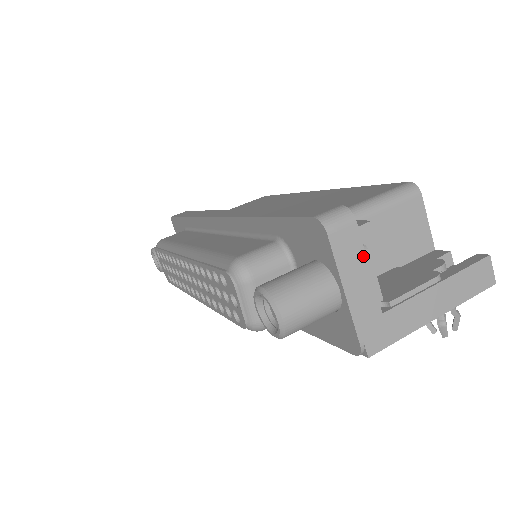
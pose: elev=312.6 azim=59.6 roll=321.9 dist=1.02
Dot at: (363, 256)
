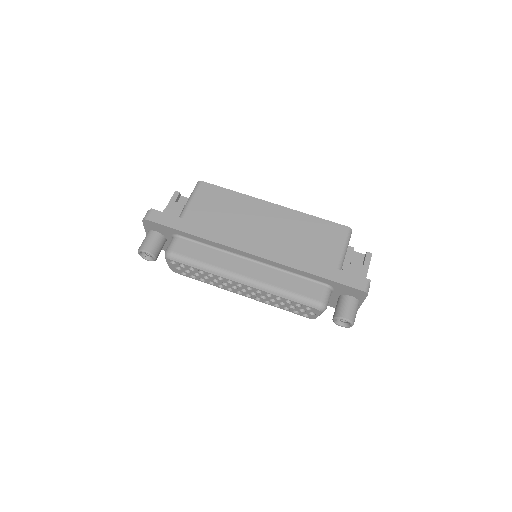
Dot at: occluded
